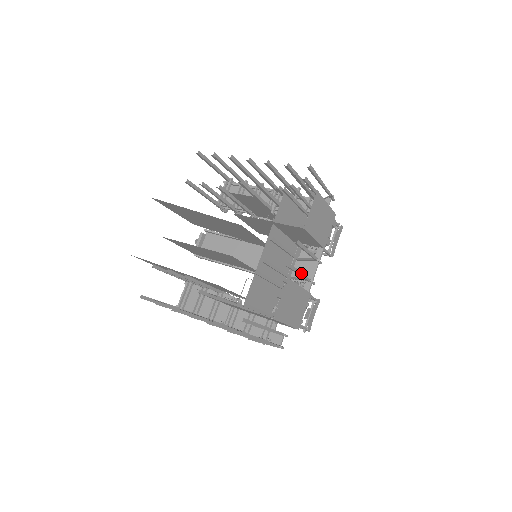
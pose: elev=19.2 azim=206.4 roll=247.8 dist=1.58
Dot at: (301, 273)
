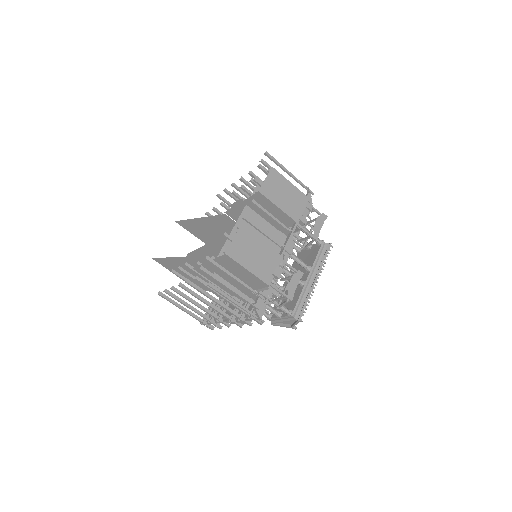
Dot at: (265, 233)
